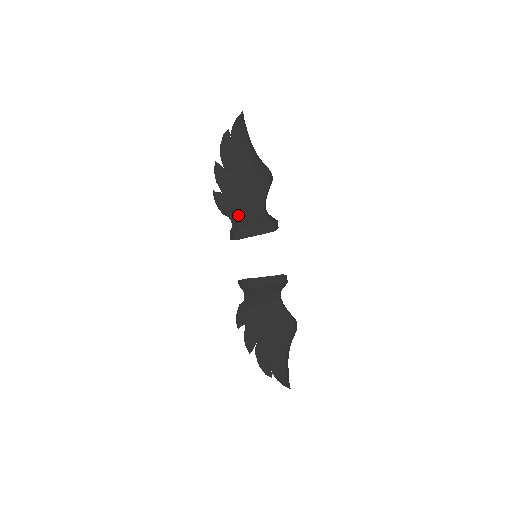
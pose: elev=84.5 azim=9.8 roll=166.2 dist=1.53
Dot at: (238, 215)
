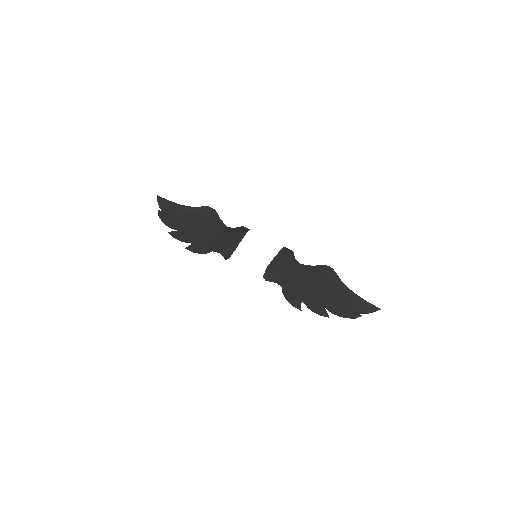
Dot at: (217, 243)
